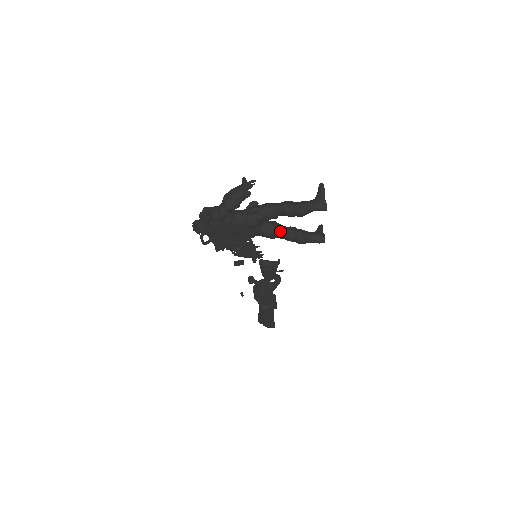
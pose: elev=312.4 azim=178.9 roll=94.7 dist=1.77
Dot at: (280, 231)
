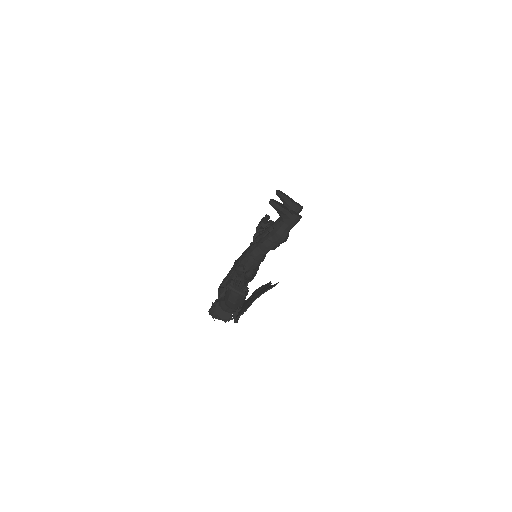
Dot at: occluded
